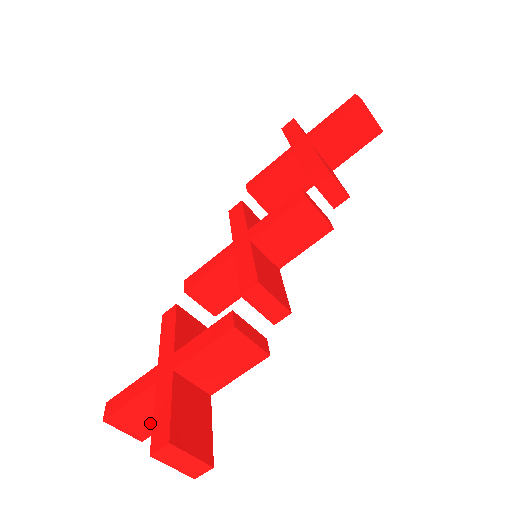
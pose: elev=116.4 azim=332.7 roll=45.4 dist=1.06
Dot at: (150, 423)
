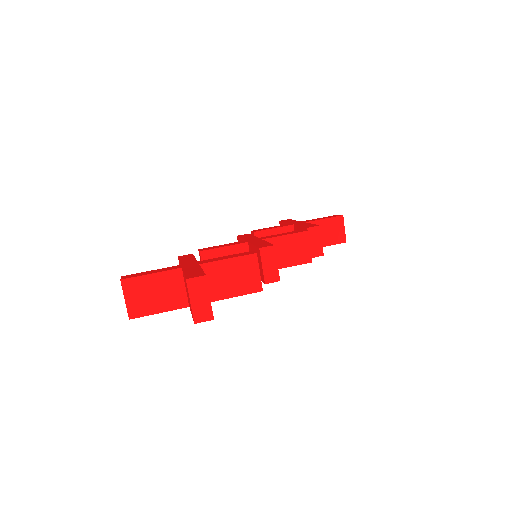
Dot at: (149, 304)
